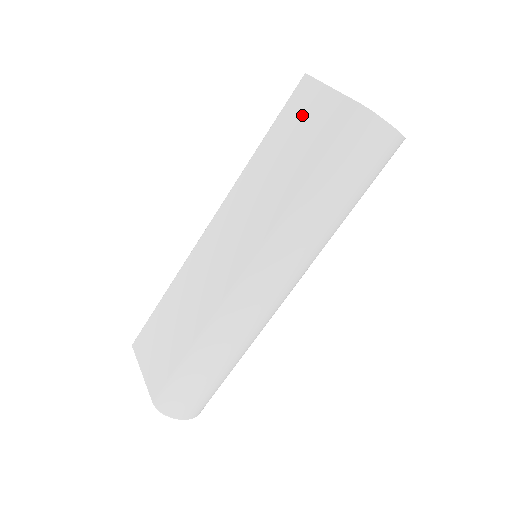
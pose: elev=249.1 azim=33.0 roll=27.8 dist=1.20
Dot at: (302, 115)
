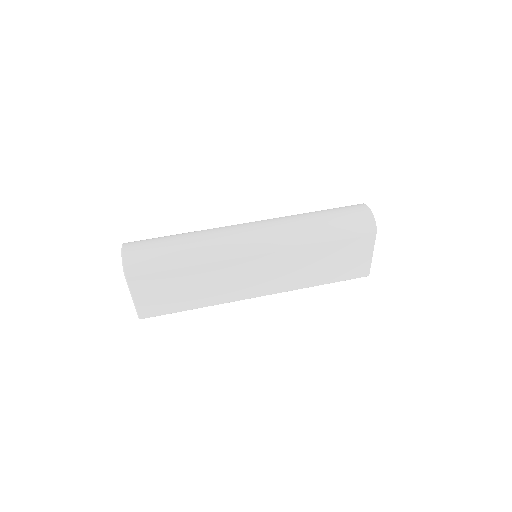
Dot at: occluded
